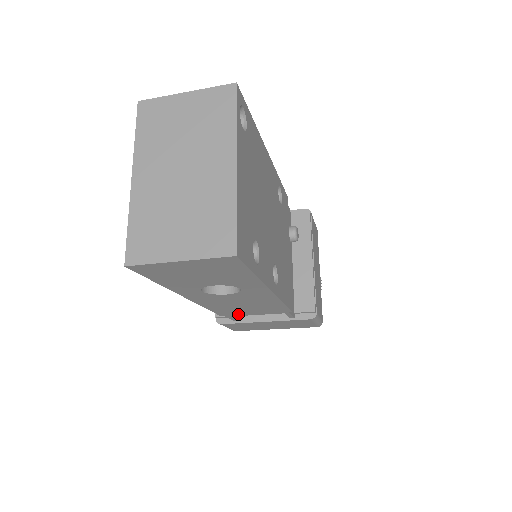
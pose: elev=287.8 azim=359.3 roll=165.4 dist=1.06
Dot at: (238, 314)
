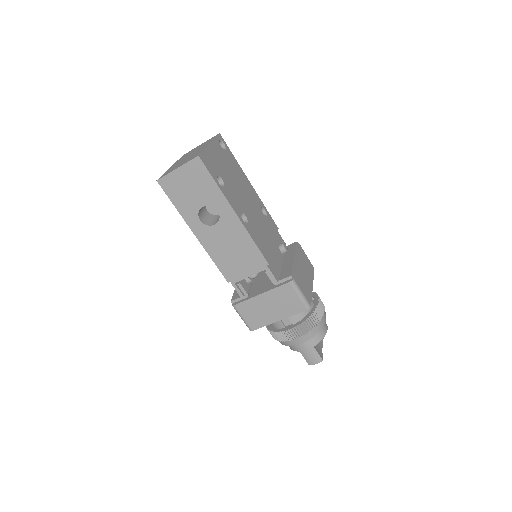
Dot at: (237, 276)
